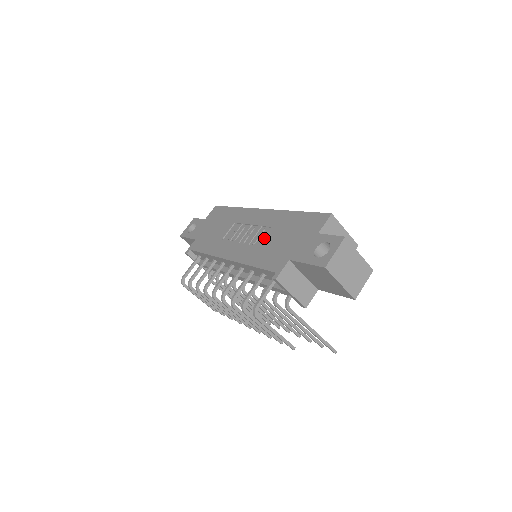
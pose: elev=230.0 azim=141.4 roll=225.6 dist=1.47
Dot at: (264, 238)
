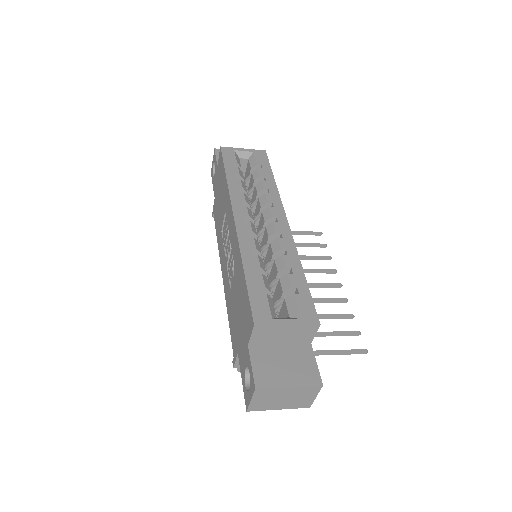
Dot at: (232, 283)
